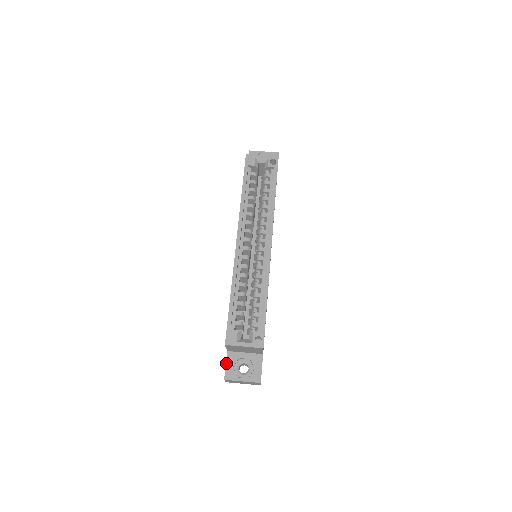
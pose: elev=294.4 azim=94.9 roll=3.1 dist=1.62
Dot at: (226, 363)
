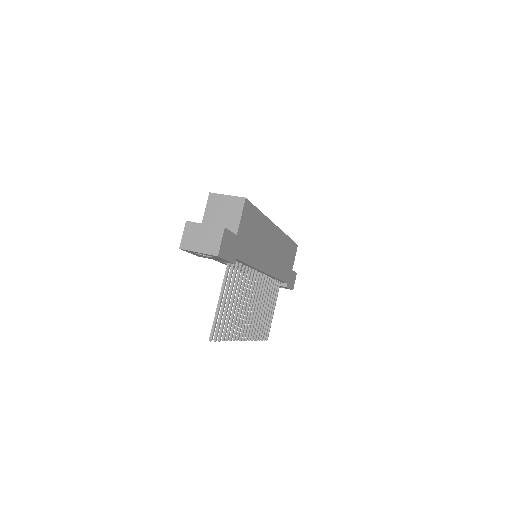
Dot at: occluded
